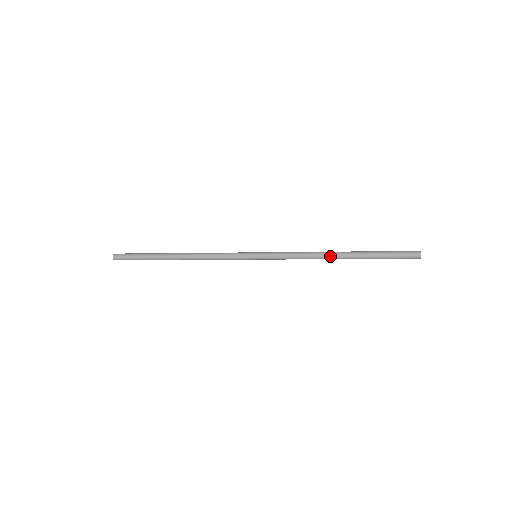
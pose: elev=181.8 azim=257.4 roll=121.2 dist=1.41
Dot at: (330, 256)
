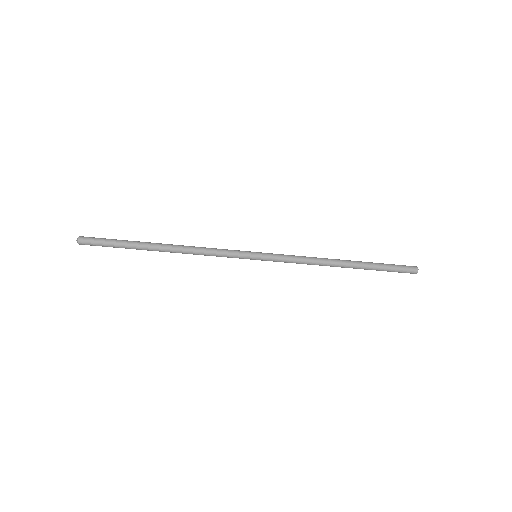
Dot at: (334, 259)
